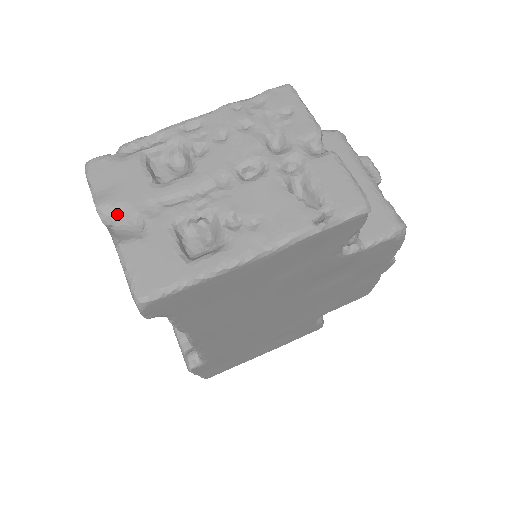
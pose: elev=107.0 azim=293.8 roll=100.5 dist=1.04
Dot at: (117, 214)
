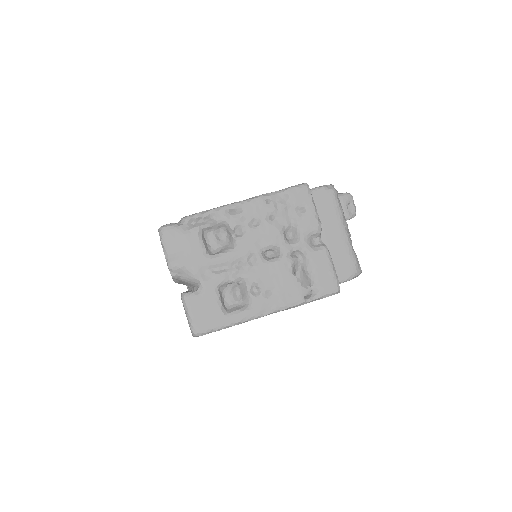
Dot at: (182, 273)
